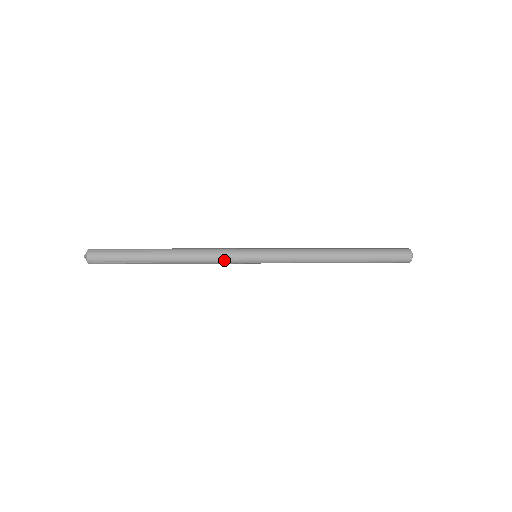
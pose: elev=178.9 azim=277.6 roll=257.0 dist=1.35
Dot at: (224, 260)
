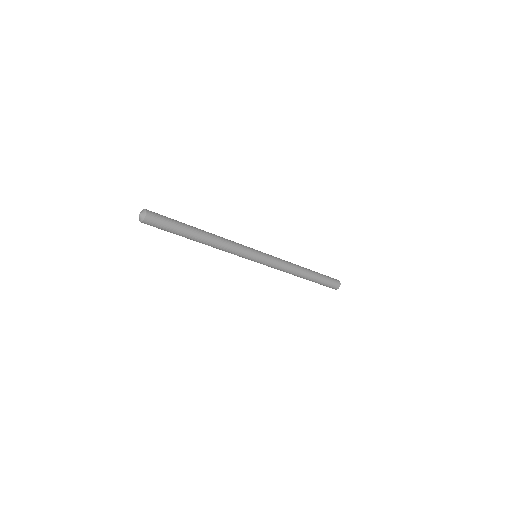
Dot at: (238, 253)
